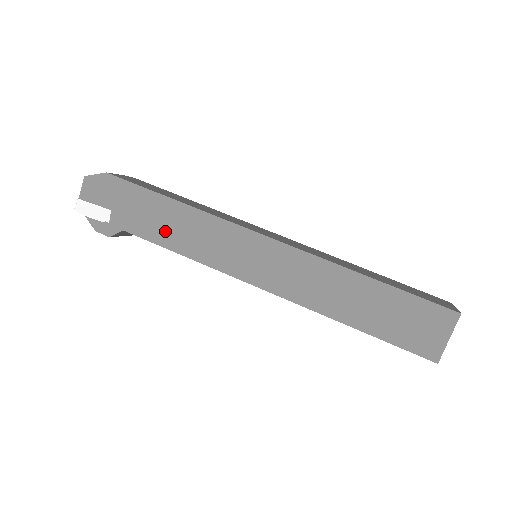
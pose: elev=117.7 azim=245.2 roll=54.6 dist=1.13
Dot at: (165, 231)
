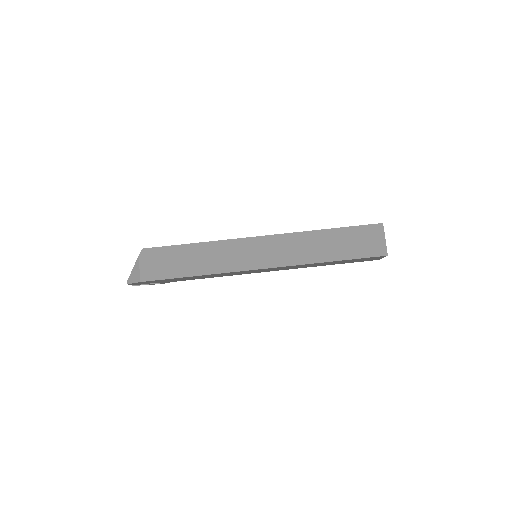
Dot at: (199, 278)
